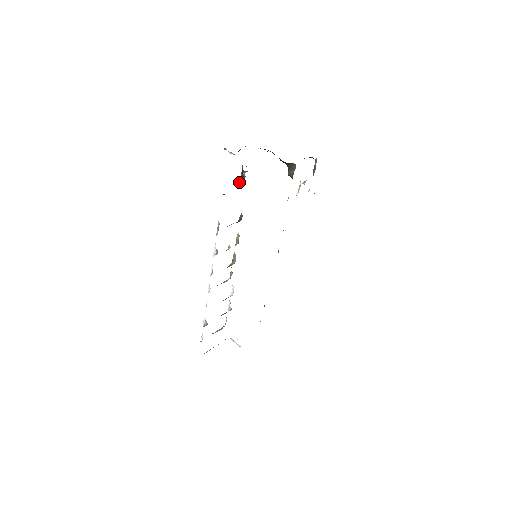
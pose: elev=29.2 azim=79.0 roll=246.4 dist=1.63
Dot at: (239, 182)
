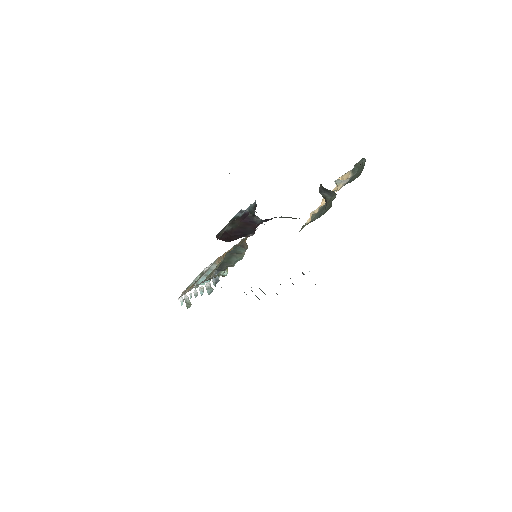
Dot at: (246, 209)
